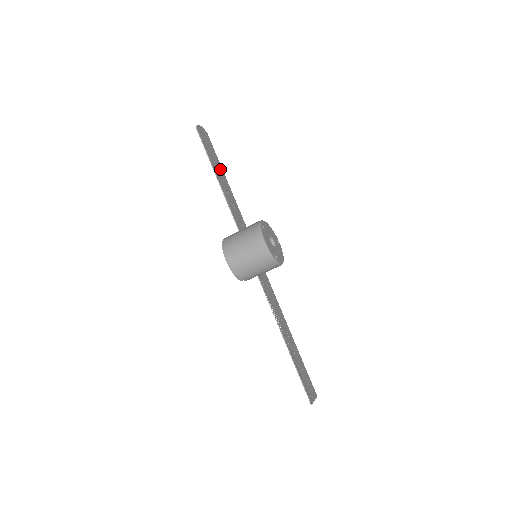
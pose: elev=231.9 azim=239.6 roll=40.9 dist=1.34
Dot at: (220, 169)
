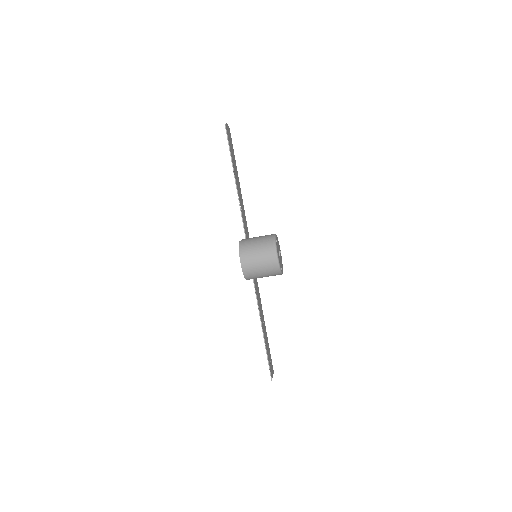
Dot at: (236, 168)
